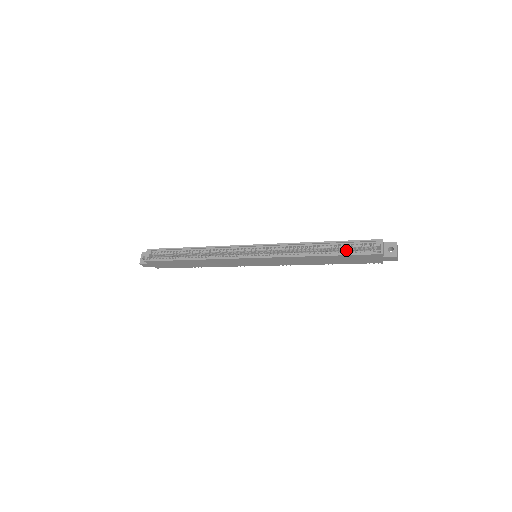
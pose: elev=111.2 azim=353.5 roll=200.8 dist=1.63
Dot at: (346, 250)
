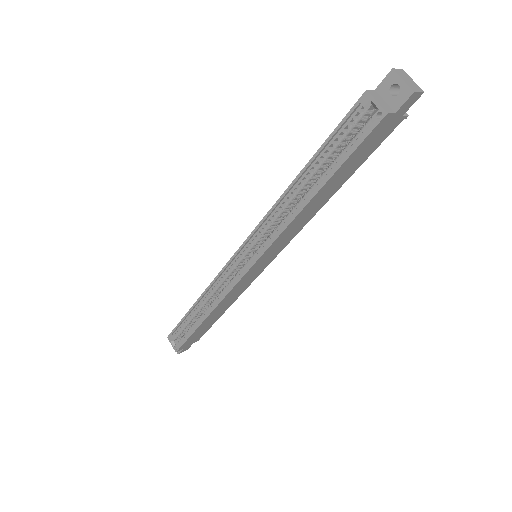
Dot at: (338, 153)
